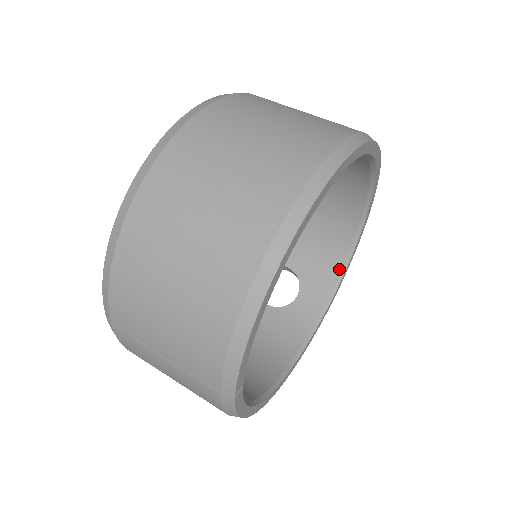
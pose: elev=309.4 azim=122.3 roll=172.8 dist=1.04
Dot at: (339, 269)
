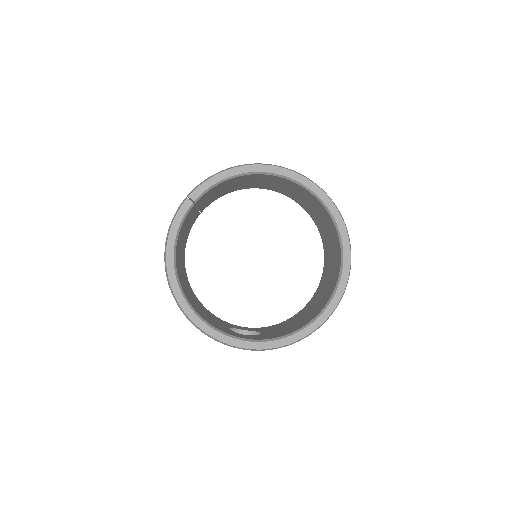
Dot at: (280, 336)
